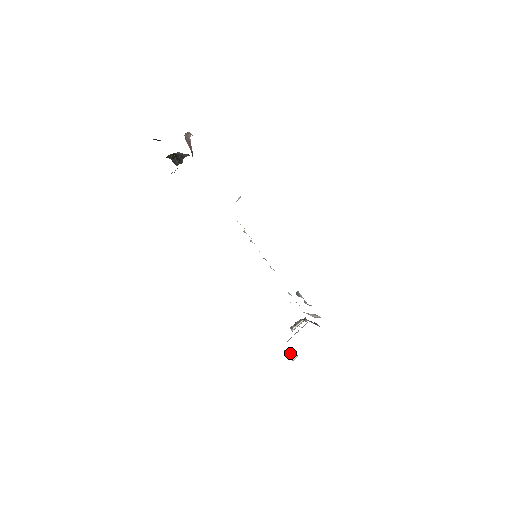
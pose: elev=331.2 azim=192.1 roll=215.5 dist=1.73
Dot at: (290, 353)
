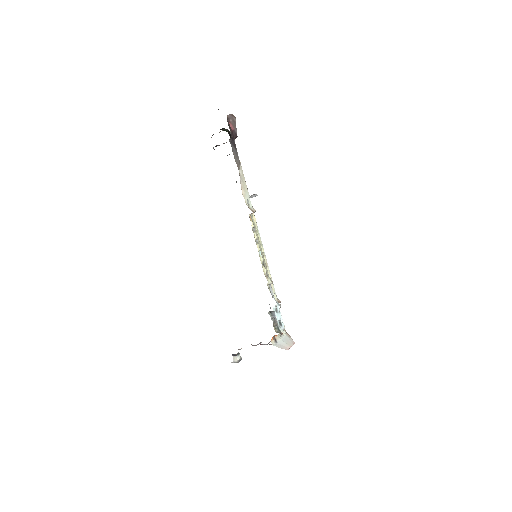
Dot at: (233, 354)
